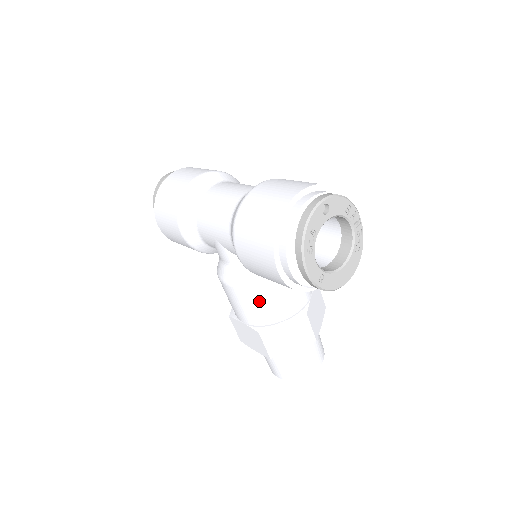
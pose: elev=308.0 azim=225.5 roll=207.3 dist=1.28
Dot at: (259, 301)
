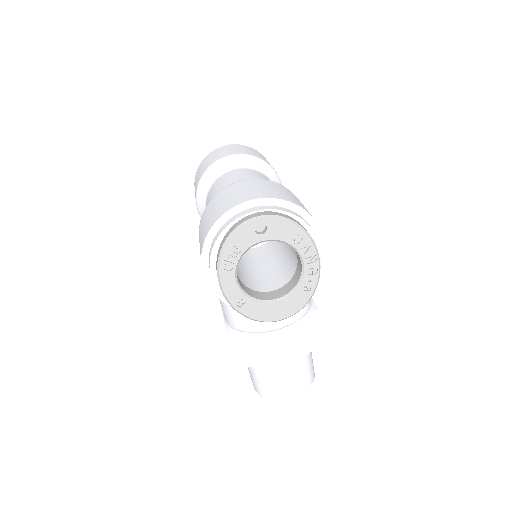
Dot at: occluded
